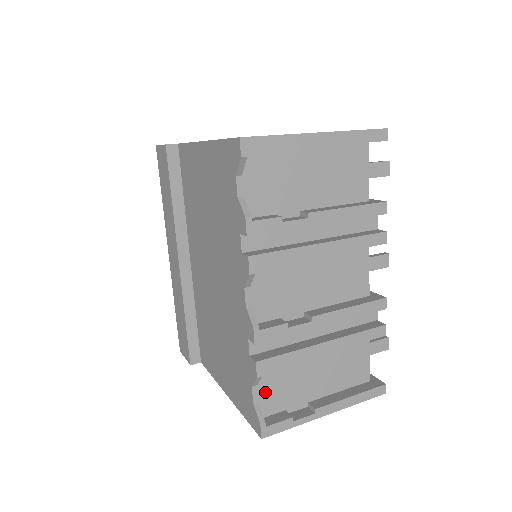
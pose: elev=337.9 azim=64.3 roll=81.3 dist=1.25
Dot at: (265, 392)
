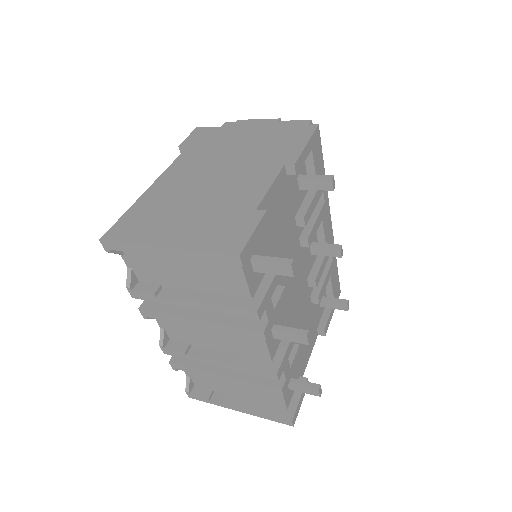
Dot at: (193, 375)
